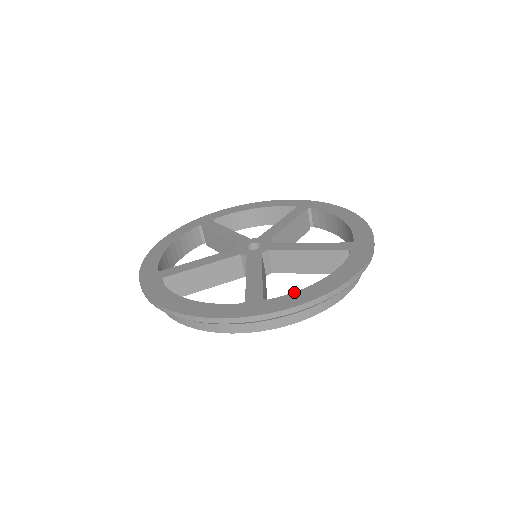
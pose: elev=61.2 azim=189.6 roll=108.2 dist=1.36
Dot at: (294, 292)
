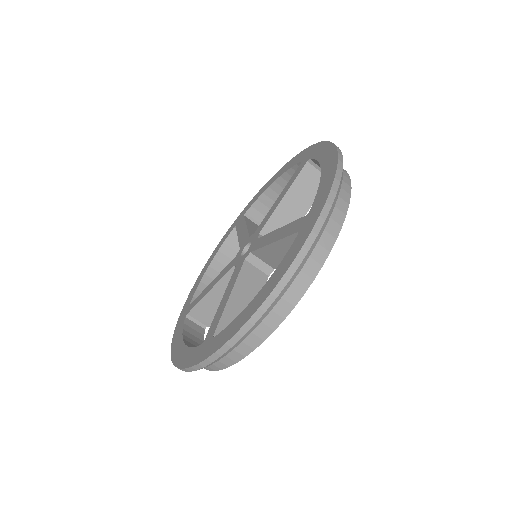
Dot at: (318, 188)
